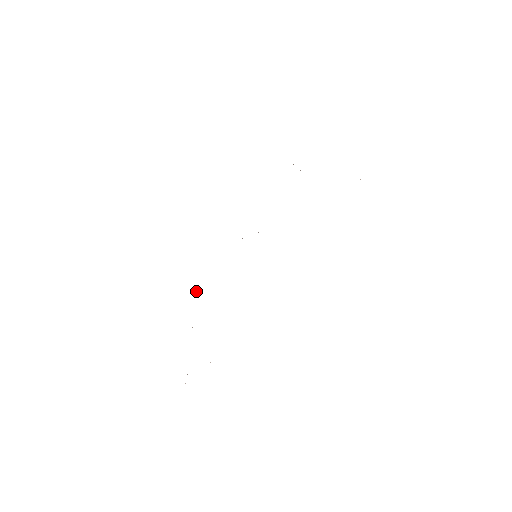
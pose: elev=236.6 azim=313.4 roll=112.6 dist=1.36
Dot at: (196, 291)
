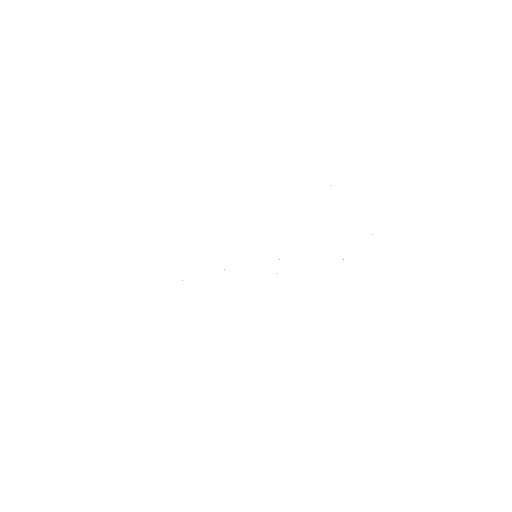
Dot at: occluded
